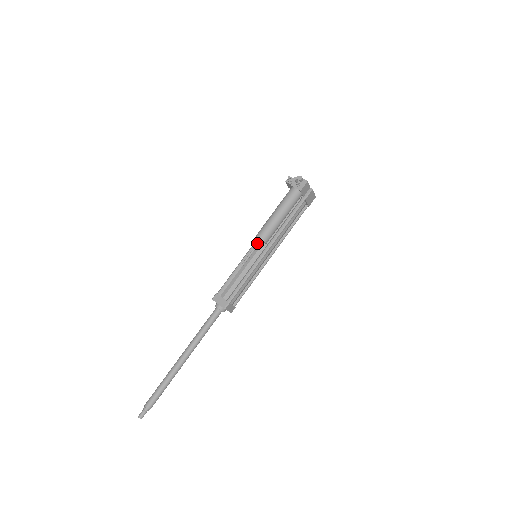
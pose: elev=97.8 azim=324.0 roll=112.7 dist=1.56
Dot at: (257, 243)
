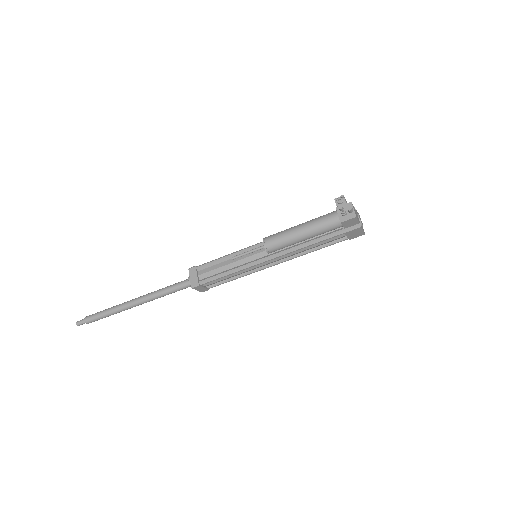
Dot at: (260, 246)
